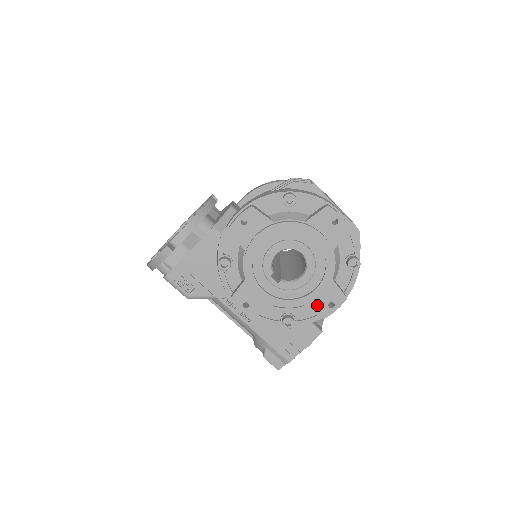
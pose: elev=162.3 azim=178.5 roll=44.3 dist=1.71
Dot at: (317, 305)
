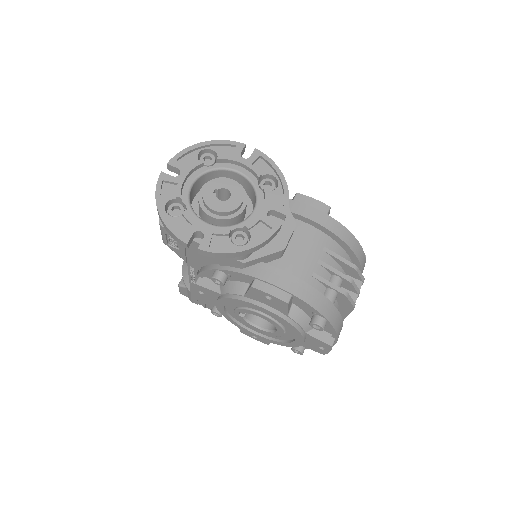
Dot at: occluded
